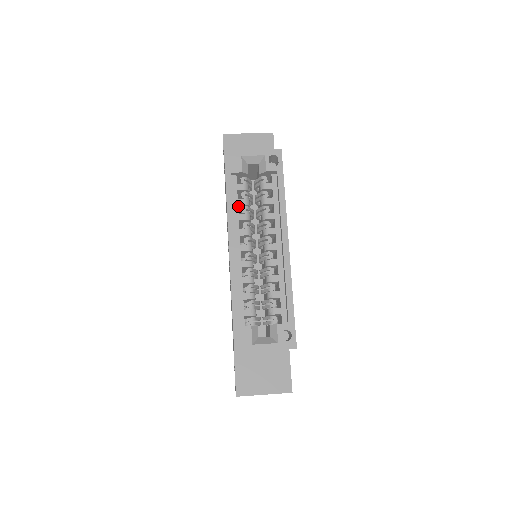
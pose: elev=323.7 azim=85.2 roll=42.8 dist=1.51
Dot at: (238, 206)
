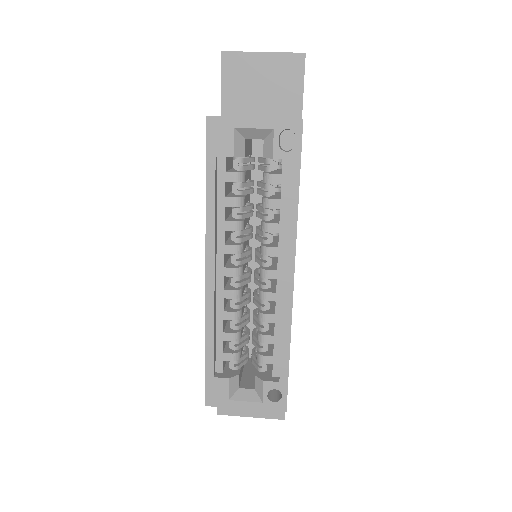
Dot at: (226, 205)
